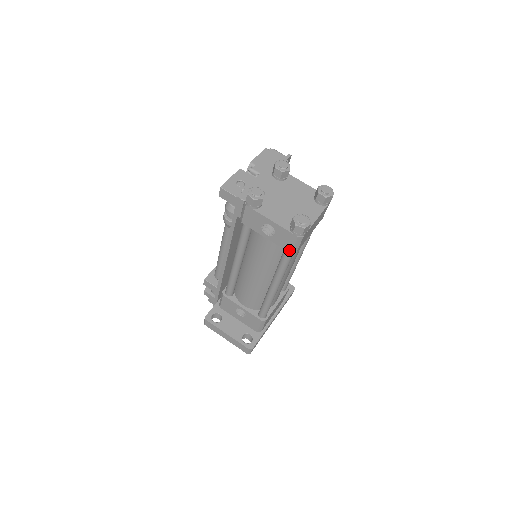
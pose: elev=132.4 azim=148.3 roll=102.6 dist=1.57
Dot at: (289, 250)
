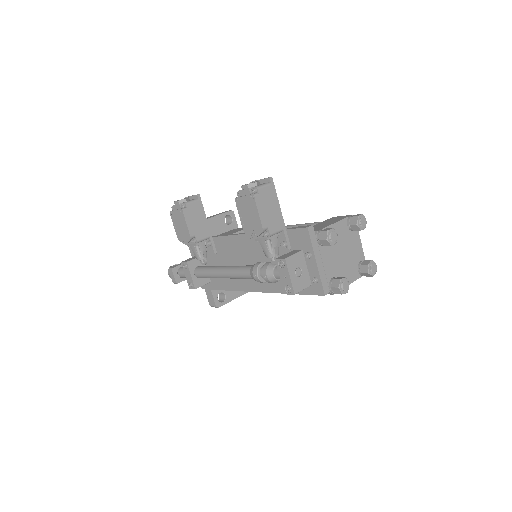
Dot at: occluded
